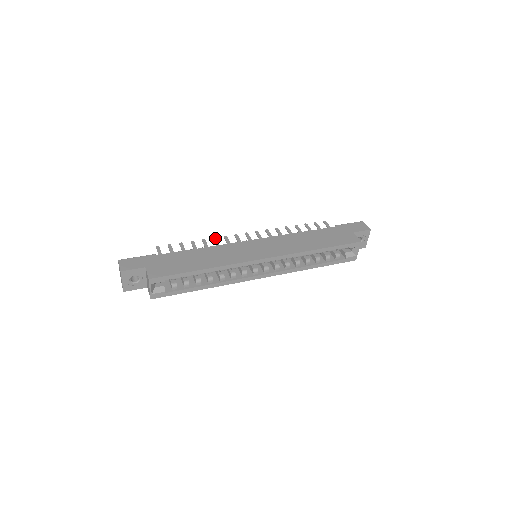
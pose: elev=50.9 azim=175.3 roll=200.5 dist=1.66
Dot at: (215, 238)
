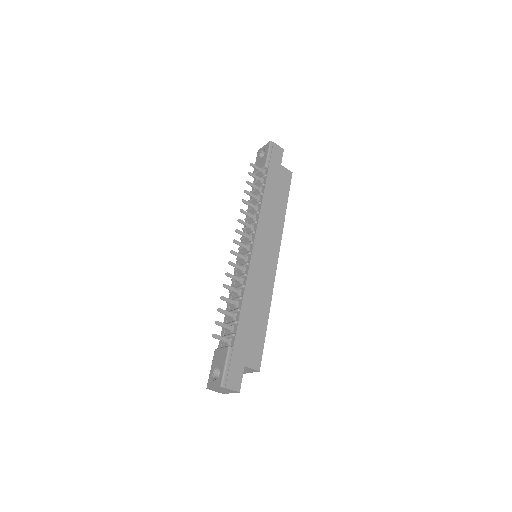
Dot at: (228, 274)
